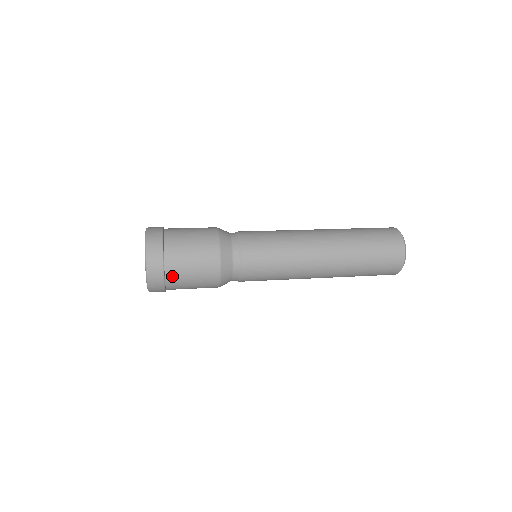
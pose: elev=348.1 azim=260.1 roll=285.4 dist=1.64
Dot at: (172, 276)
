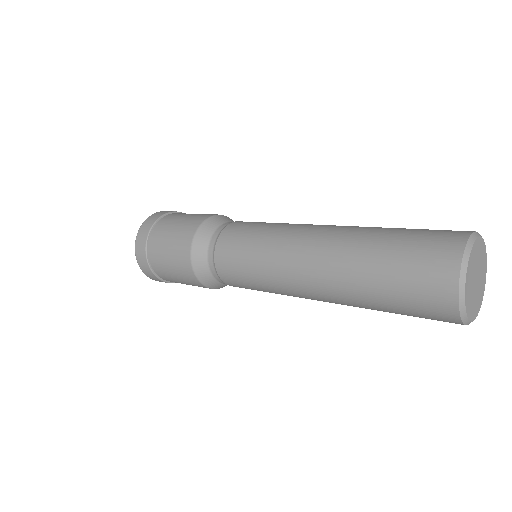
Dot at: occluded
